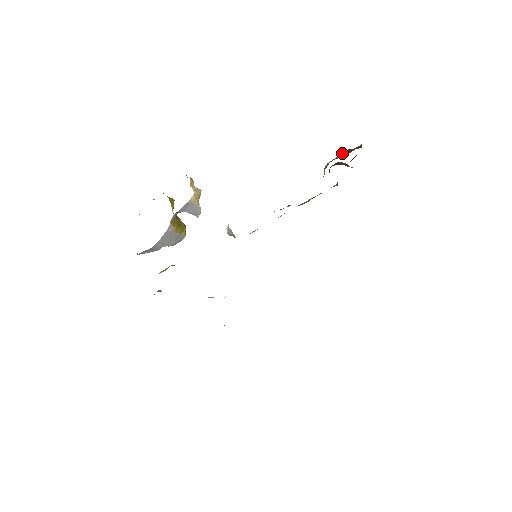
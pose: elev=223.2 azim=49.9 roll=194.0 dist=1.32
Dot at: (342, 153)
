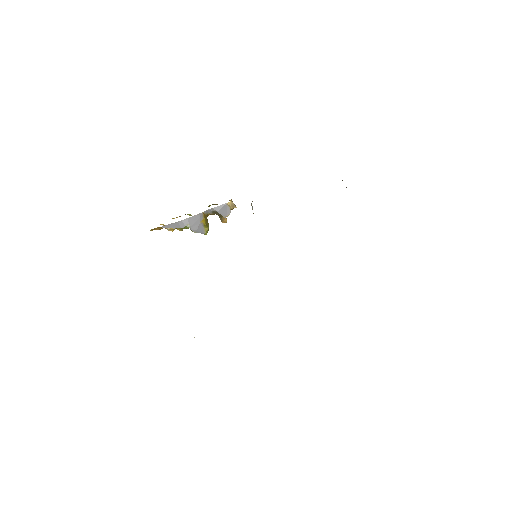
Dot at: occluded
